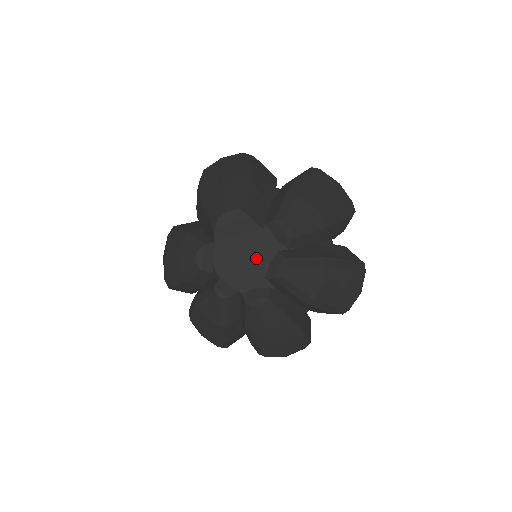
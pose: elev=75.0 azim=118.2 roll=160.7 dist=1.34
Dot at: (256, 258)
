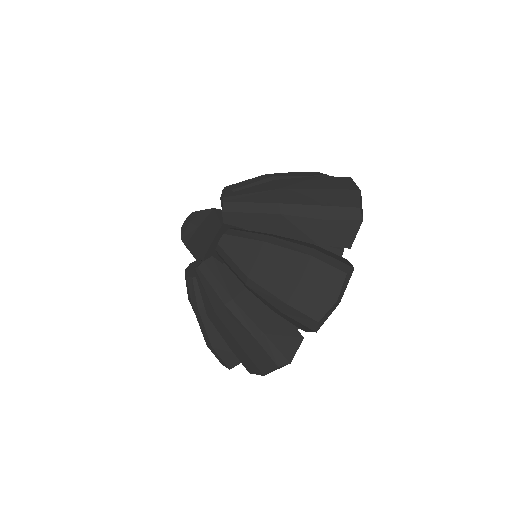
Dot at: occluded
